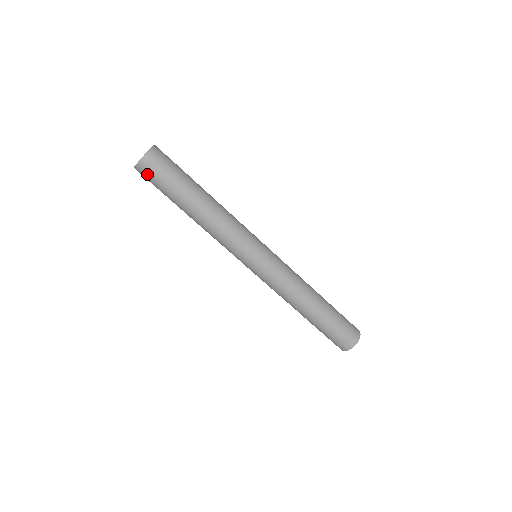
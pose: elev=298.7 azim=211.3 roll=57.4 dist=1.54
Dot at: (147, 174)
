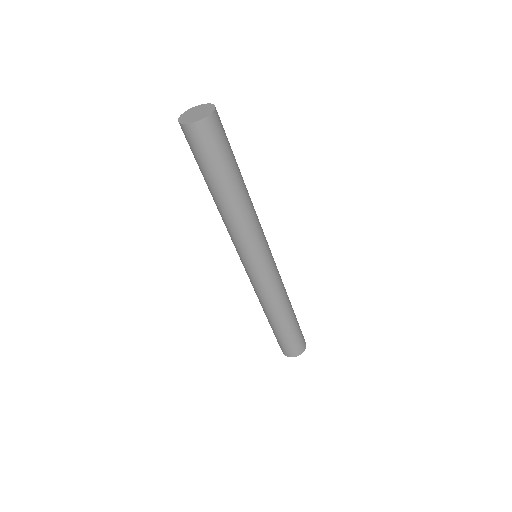
Dot at: (211, 134)
